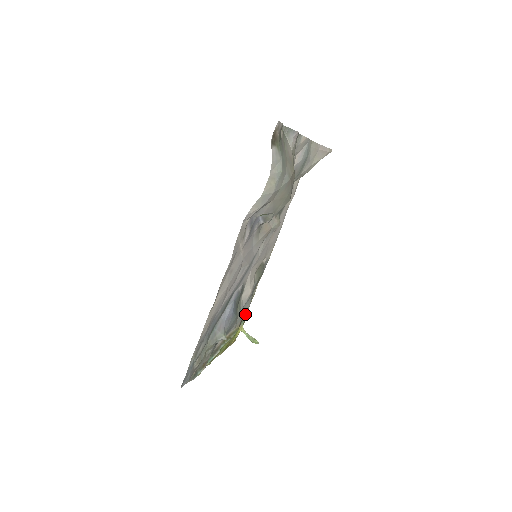
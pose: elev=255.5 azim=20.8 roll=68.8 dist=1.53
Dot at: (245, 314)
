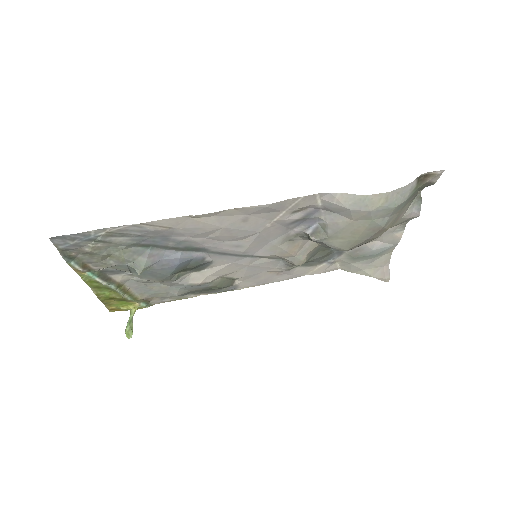
Dot at: (155, 302)
